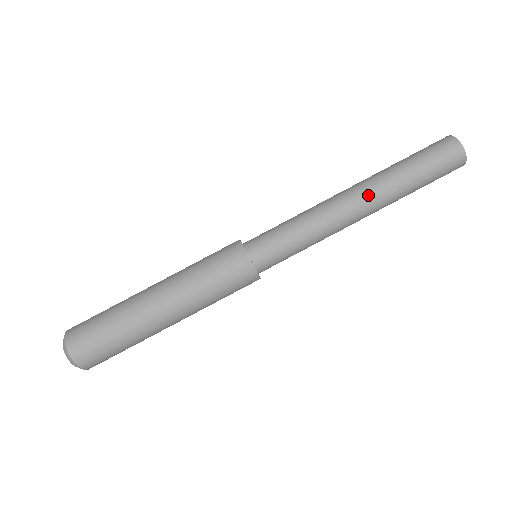
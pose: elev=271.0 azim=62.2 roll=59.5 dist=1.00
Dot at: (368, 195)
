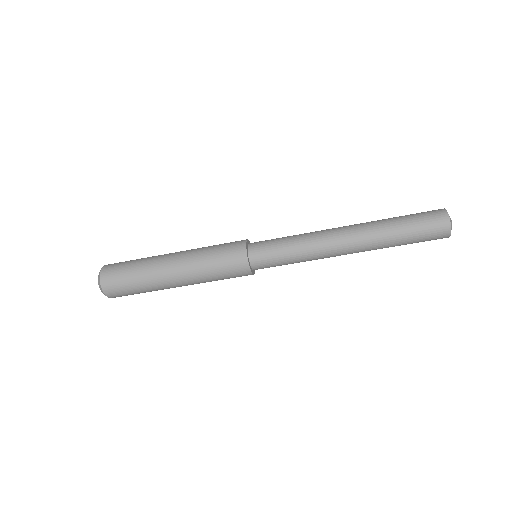
Dot at: occluded
